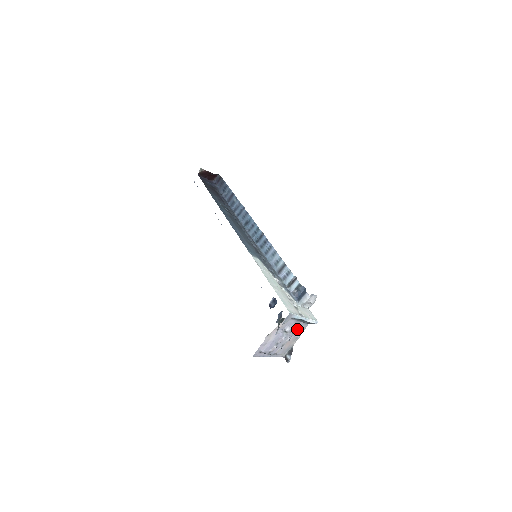
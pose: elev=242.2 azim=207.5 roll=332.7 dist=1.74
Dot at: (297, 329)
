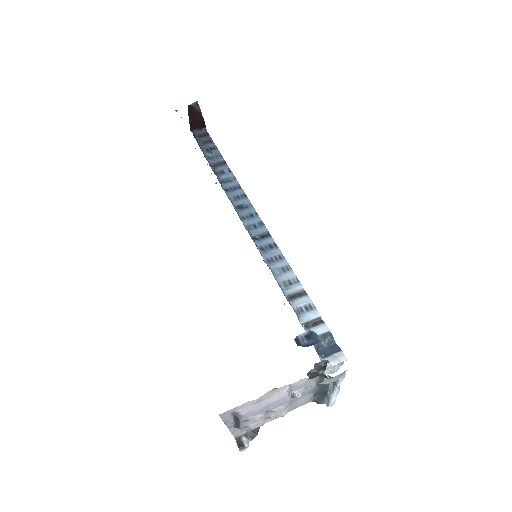
Dot at: (296, 401)
